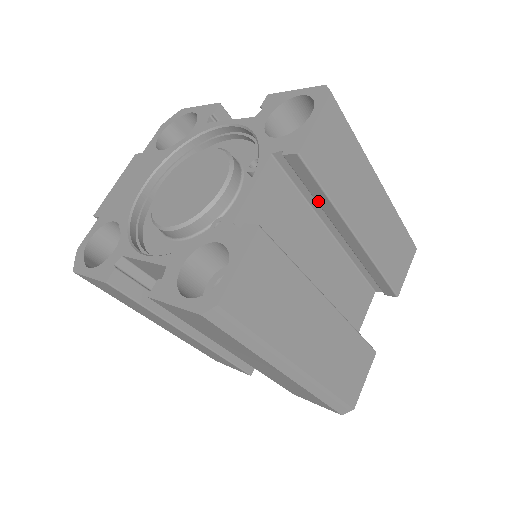
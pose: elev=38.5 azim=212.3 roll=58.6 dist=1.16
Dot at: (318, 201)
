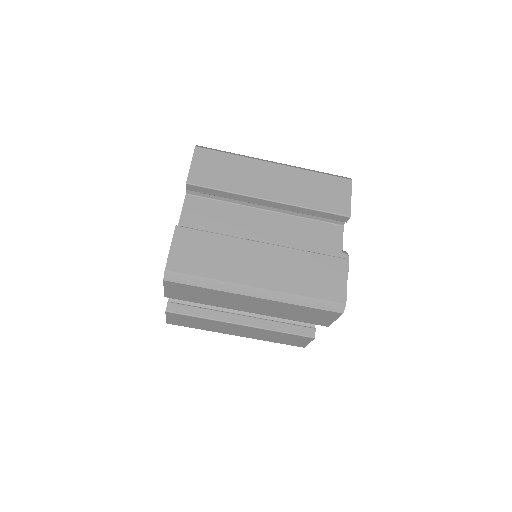
Dot at: (228, 197)
